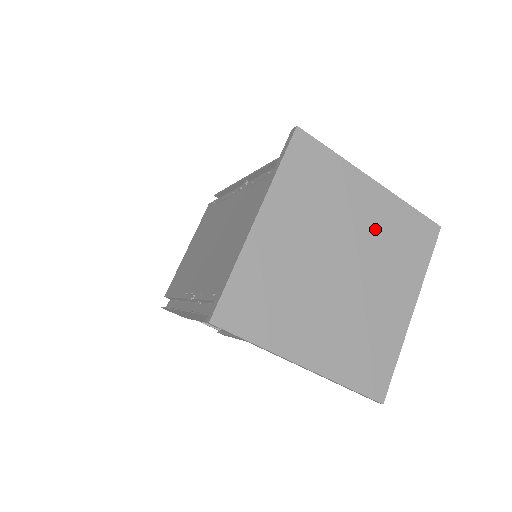
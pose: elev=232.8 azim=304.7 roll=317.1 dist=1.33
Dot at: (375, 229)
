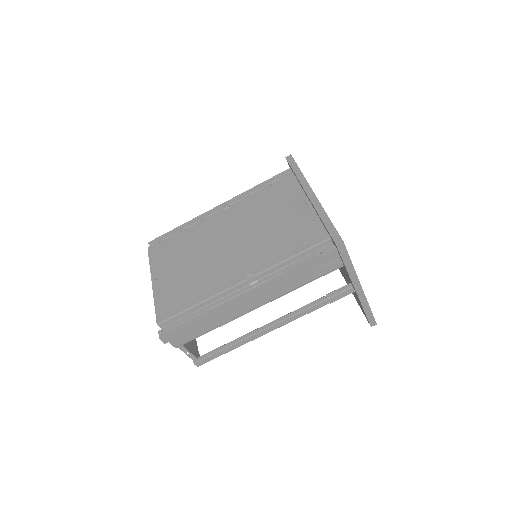
Dot at: occluded
